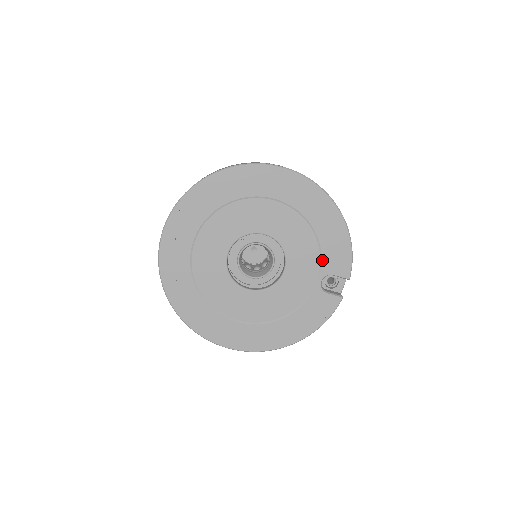
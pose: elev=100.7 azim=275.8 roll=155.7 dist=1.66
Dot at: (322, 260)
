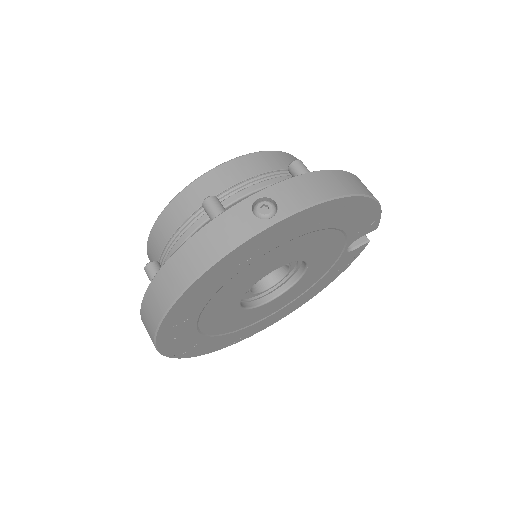
Dot at: (348, 238)
